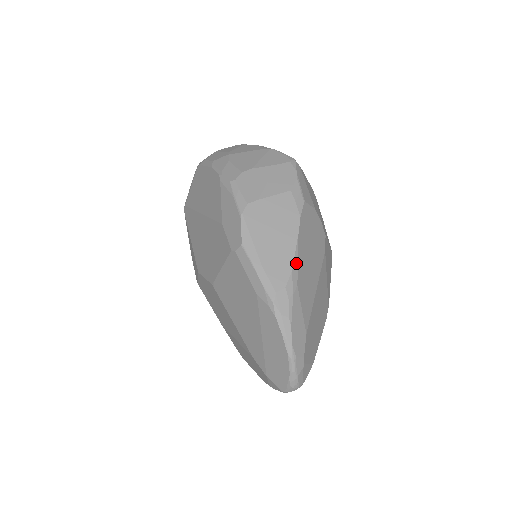
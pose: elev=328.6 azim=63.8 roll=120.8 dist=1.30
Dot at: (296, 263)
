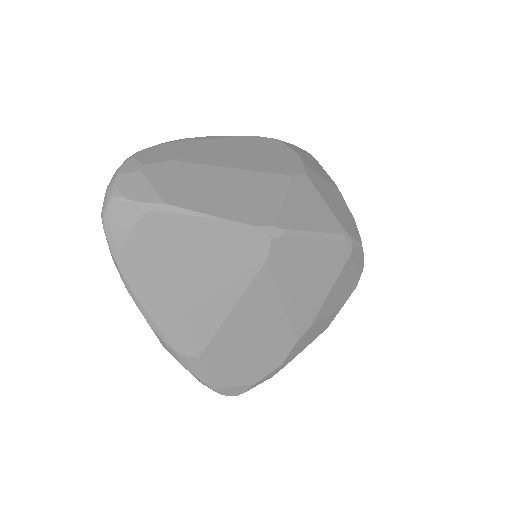
Dot at: (217, 138)
